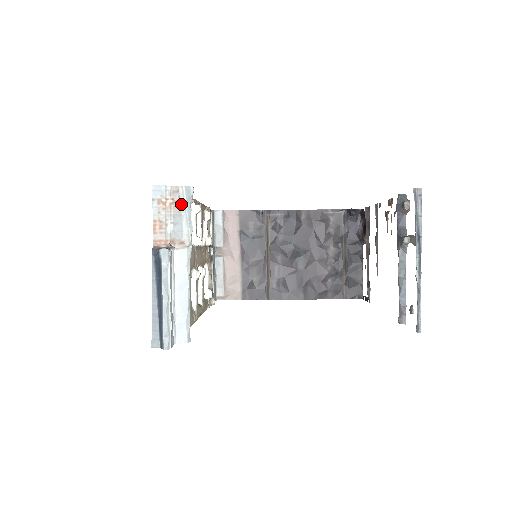
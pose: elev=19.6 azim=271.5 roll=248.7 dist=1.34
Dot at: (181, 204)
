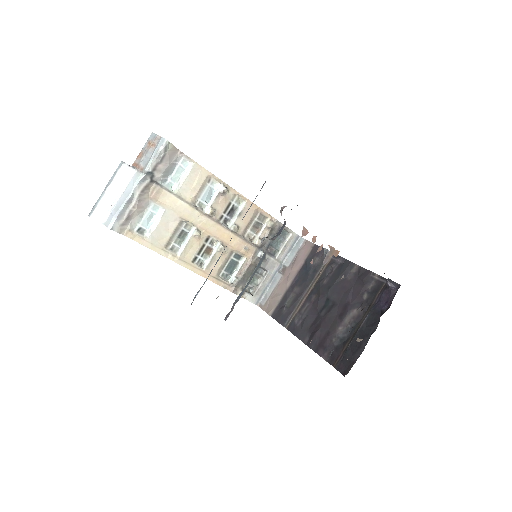
Dot at: (155, 147)
